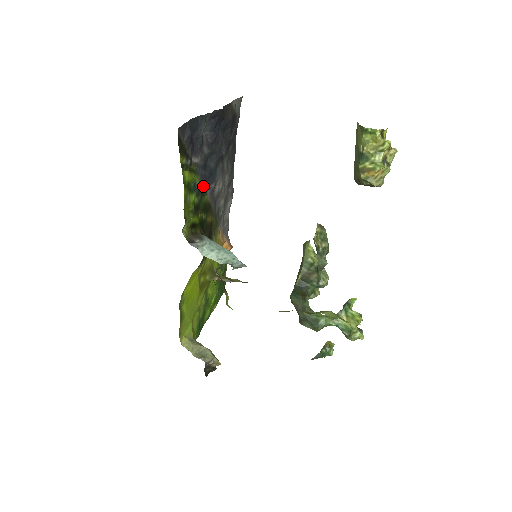
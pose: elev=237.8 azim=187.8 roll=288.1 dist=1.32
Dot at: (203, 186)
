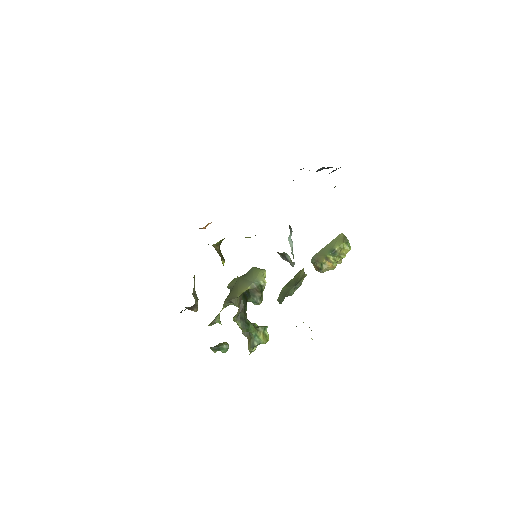
Dot at: occluded
